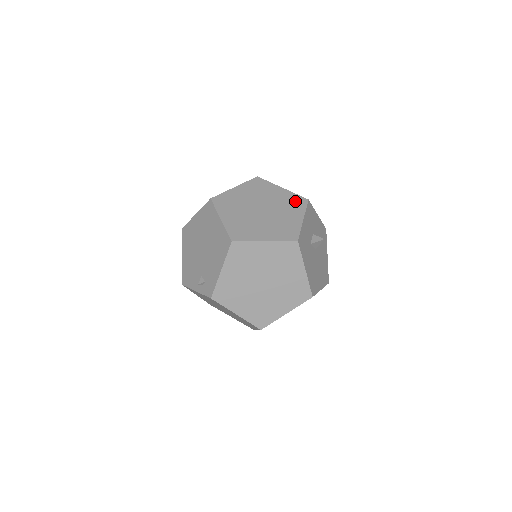
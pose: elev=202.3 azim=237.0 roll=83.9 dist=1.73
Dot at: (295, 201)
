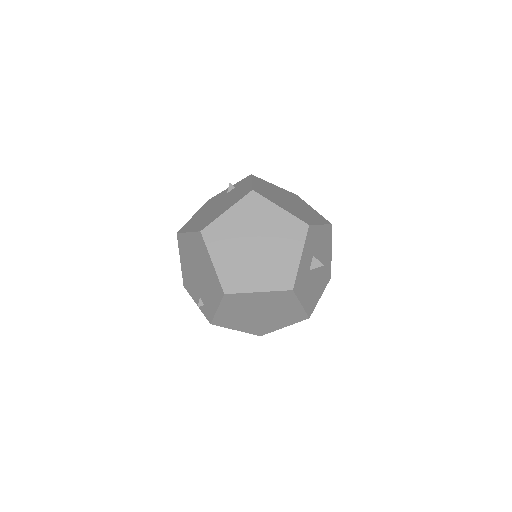
Dot at: (294, 229)
